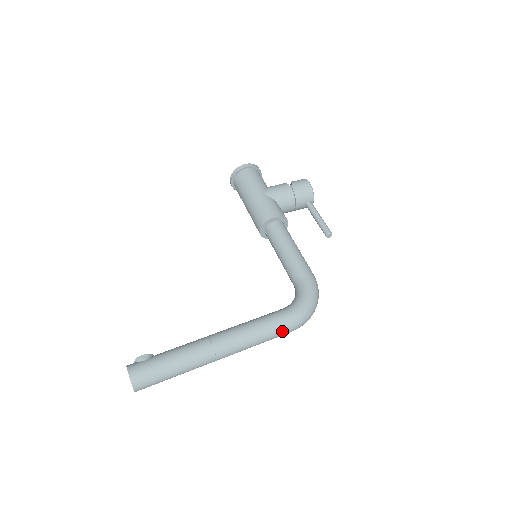
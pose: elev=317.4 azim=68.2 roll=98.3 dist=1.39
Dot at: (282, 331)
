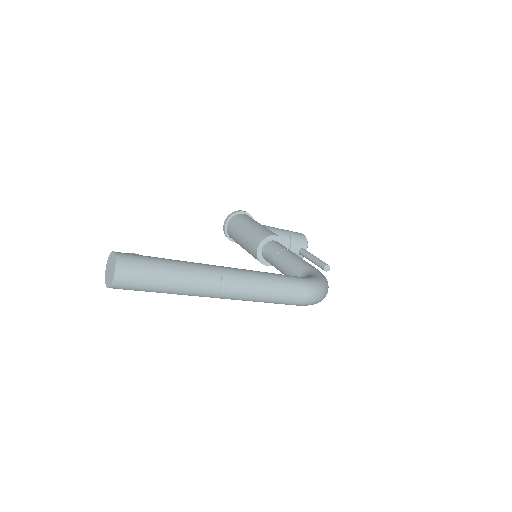
Dot at: (295, 291)
